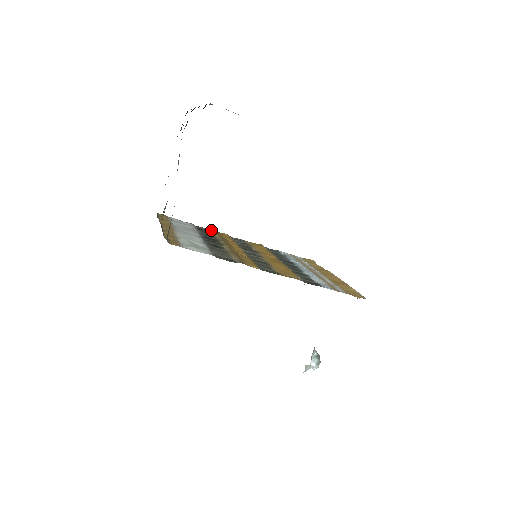
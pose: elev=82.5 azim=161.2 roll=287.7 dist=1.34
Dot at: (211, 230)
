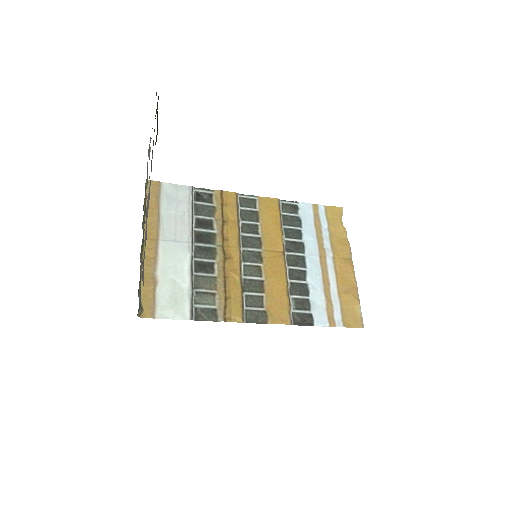
Dot at: (215, 191)
